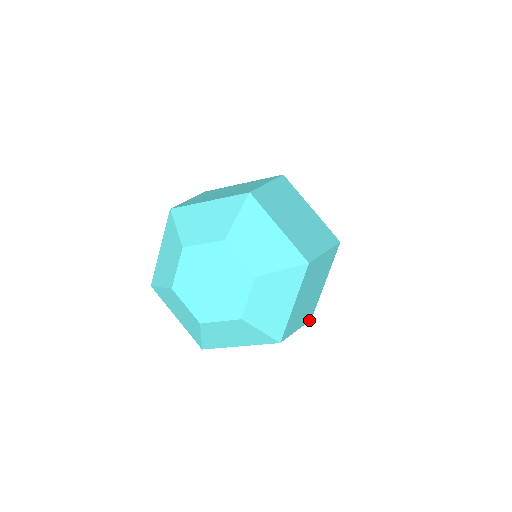
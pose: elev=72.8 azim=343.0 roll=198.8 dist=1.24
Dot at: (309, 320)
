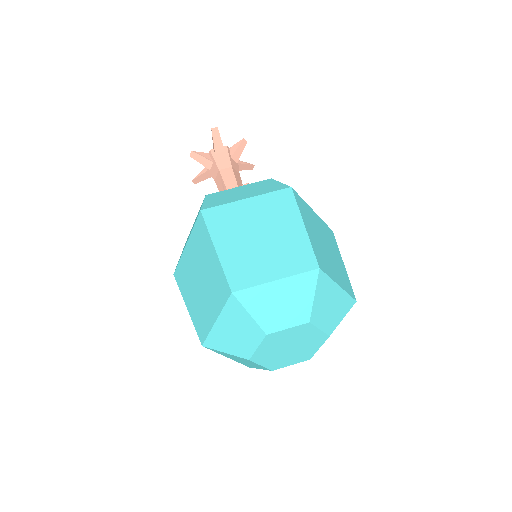
Dot at: occluded
